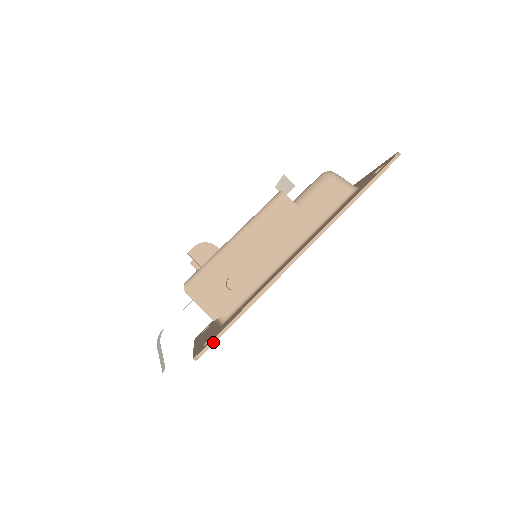
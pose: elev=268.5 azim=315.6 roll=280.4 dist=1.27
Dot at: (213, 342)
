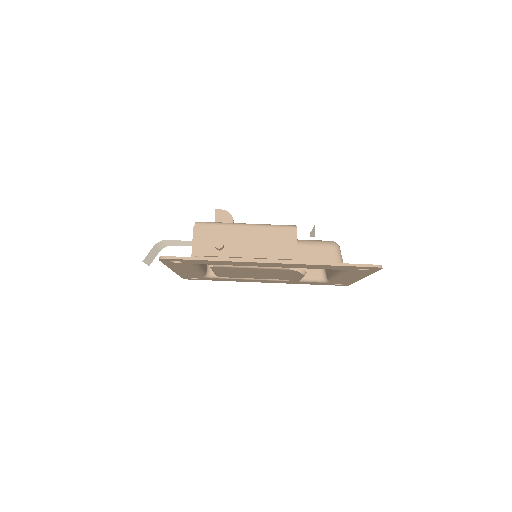
Dot at: (176, 258)
